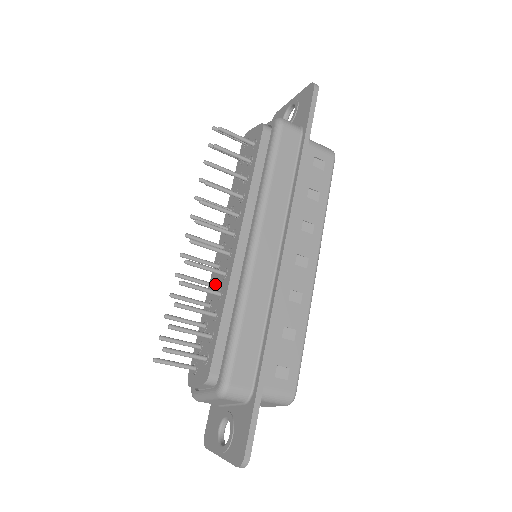
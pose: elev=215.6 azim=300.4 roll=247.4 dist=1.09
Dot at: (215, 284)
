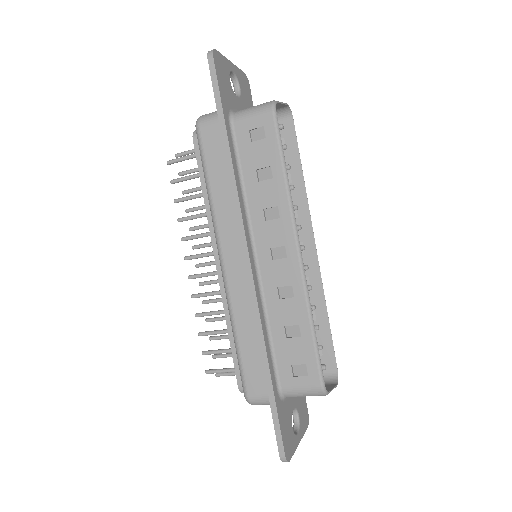
Dot at: occluded
